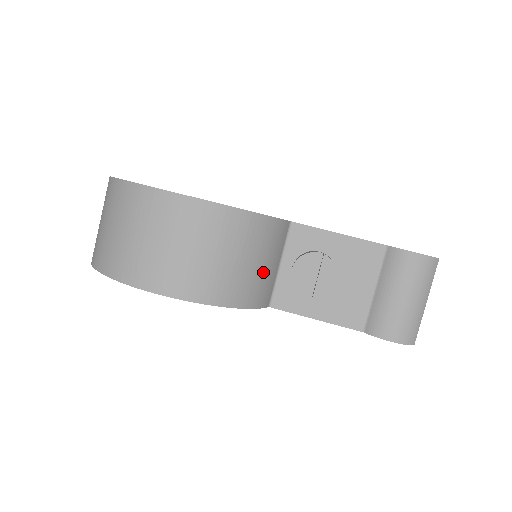
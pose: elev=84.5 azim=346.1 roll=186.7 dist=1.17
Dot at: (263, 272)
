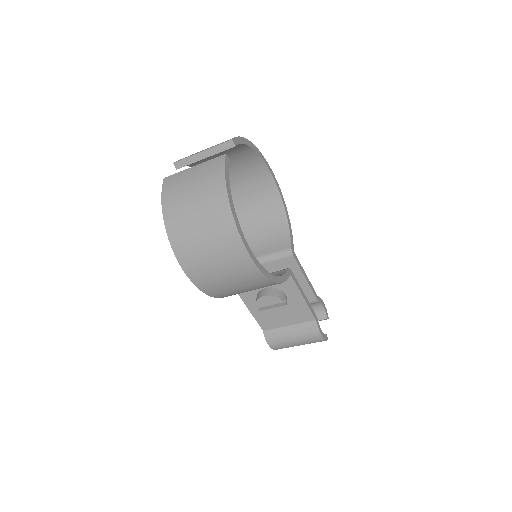
Dot at: occluded
